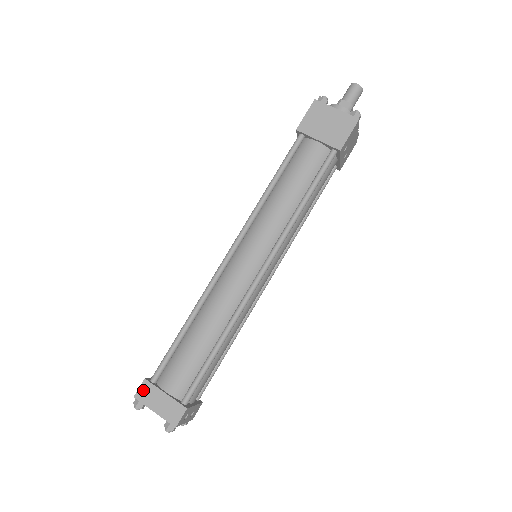
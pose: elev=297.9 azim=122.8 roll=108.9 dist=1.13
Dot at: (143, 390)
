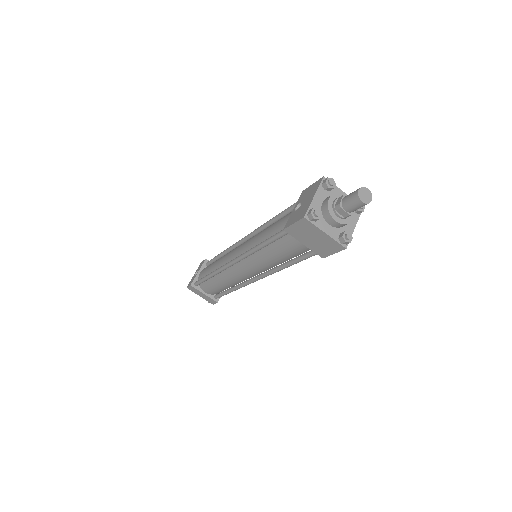
Dot at: (191, 288)
